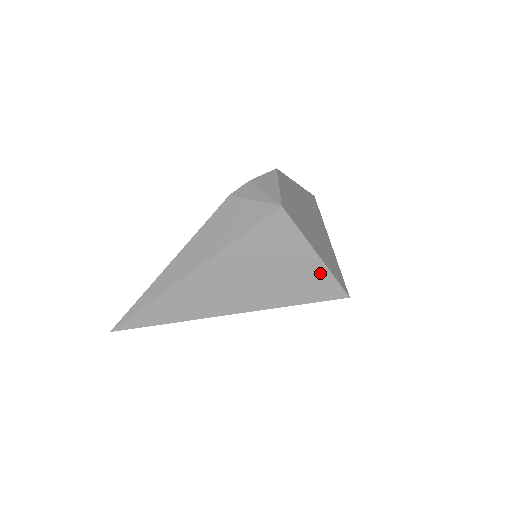
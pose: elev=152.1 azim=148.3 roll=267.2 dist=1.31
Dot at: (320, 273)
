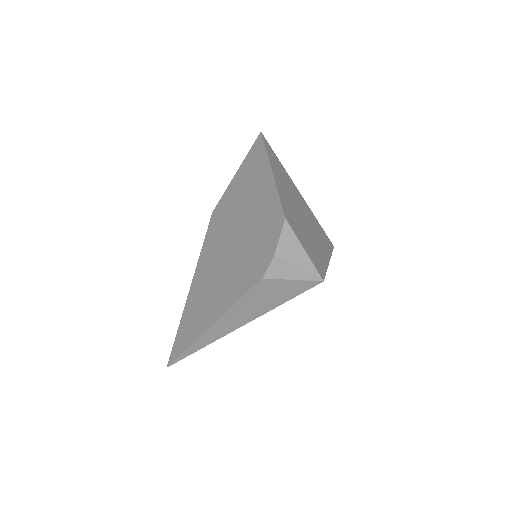
Dot at: occluded
